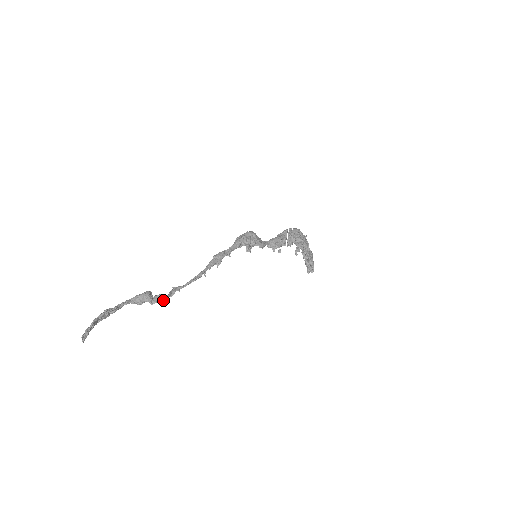
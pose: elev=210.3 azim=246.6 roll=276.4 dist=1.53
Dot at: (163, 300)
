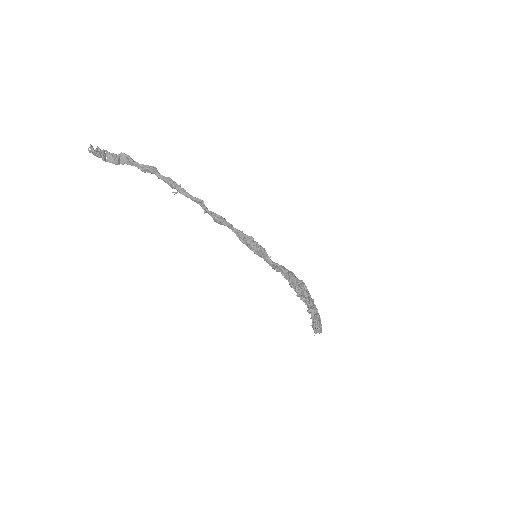
Dot at: (165, 178)
